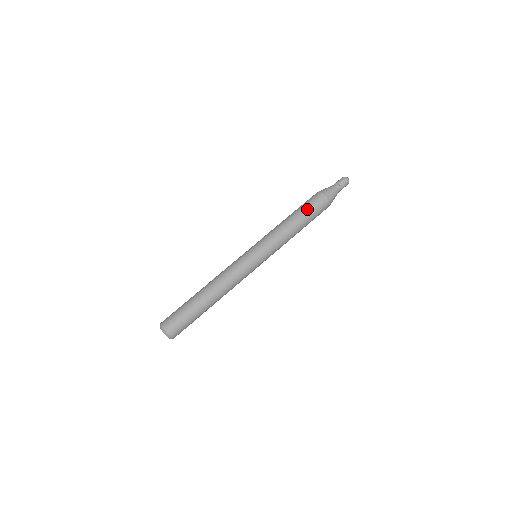
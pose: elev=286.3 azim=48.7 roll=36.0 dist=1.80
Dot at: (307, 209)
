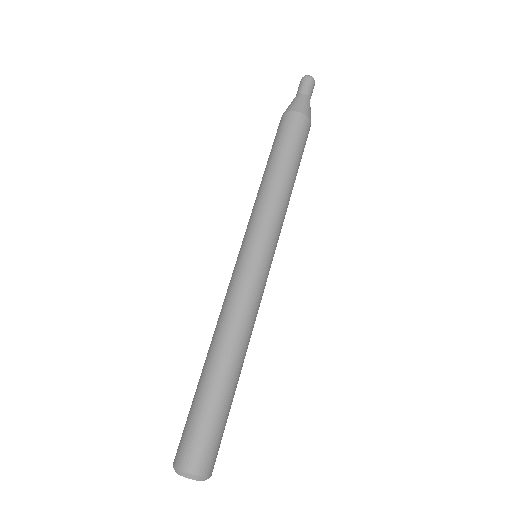
Dot at: (279, 143)
